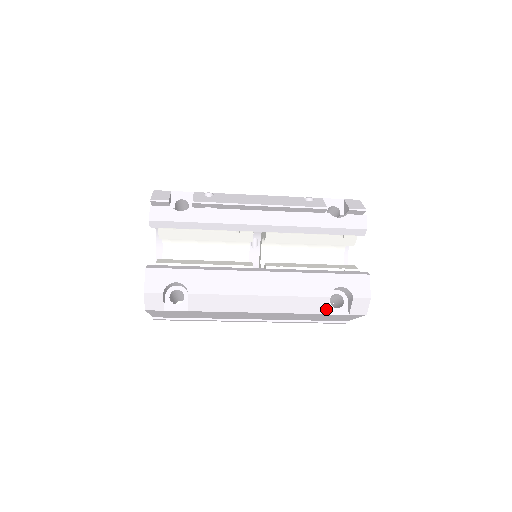
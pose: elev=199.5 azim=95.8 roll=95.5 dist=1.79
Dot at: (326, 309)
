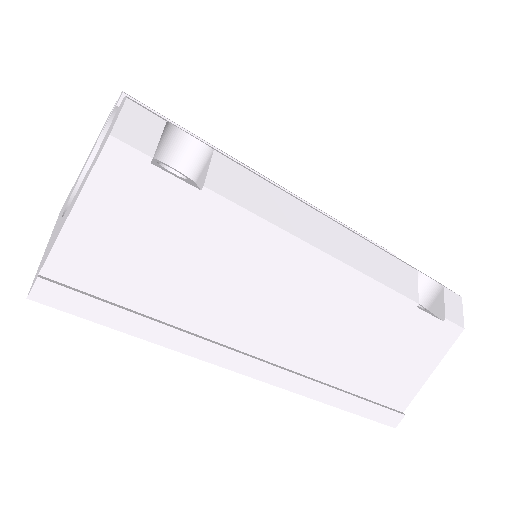
Dot at: (416, 293)
